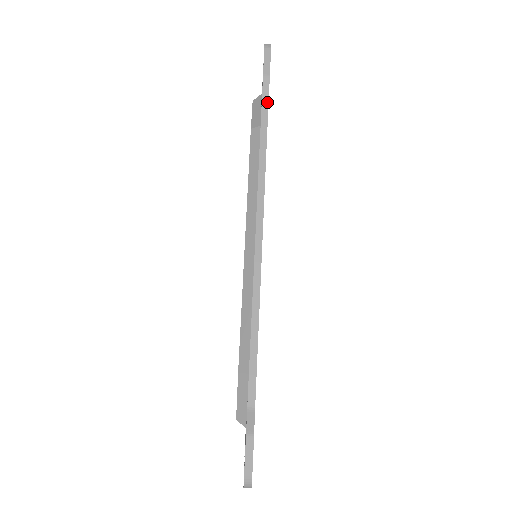
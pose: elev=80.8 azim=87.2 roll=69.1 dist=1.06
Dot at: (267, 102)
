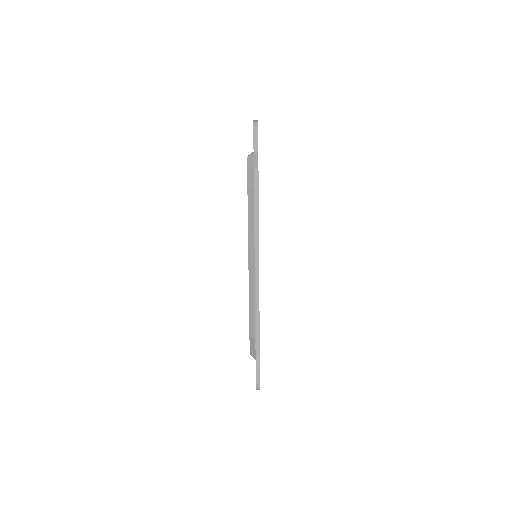
Dot at: (257, 169)
